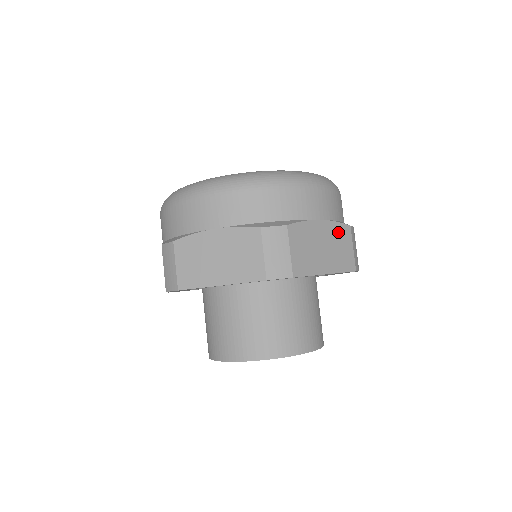
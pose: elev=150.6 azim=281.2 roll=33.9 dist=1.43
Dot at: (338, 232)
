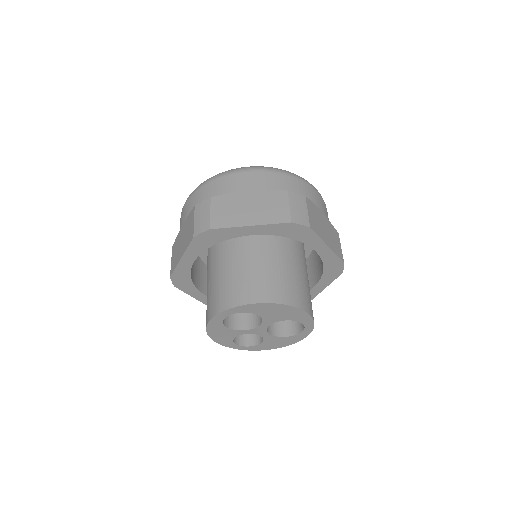
Dot at: (332, 230)
